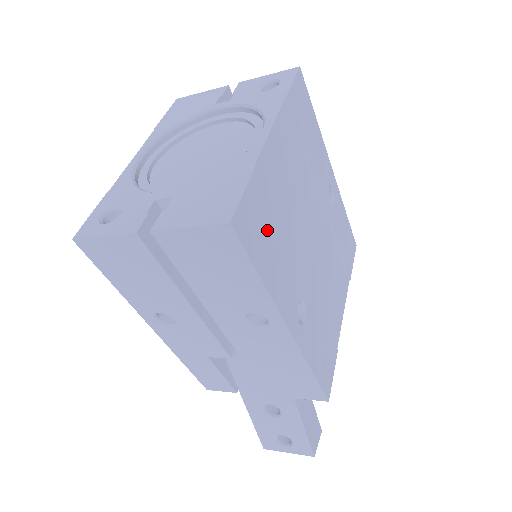
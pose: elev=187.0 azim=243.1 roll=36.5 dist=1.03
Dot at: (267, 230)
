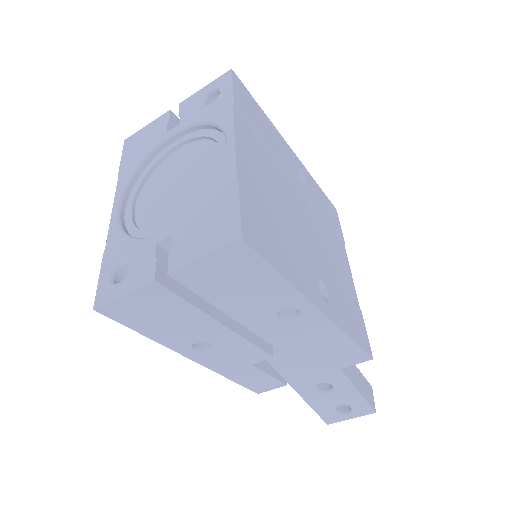
Dot at: (270, 231)
